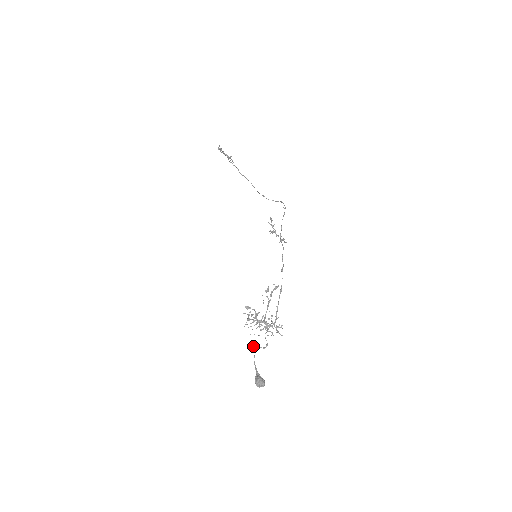
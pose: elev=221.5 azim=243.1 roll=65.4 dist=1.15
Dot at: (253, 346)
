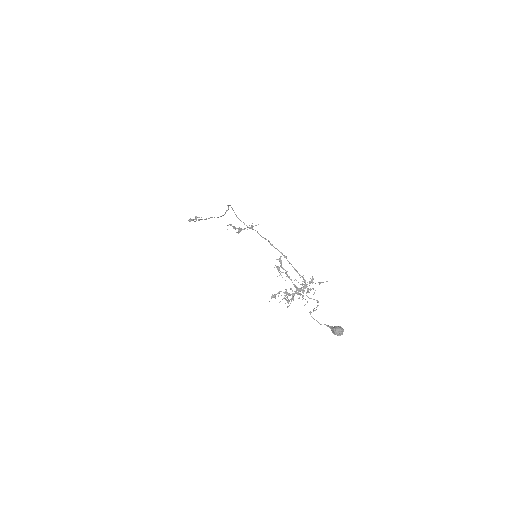
Dot at: occluded
